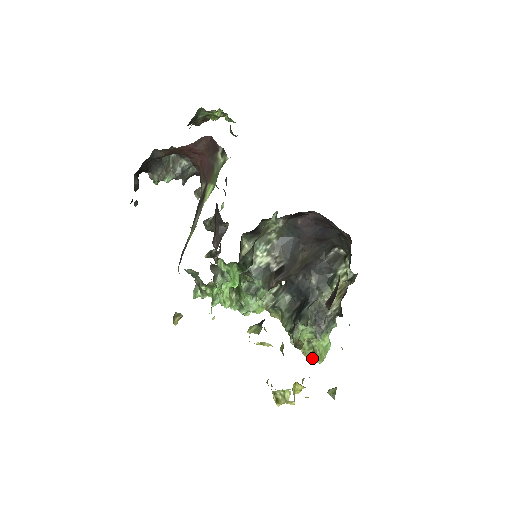
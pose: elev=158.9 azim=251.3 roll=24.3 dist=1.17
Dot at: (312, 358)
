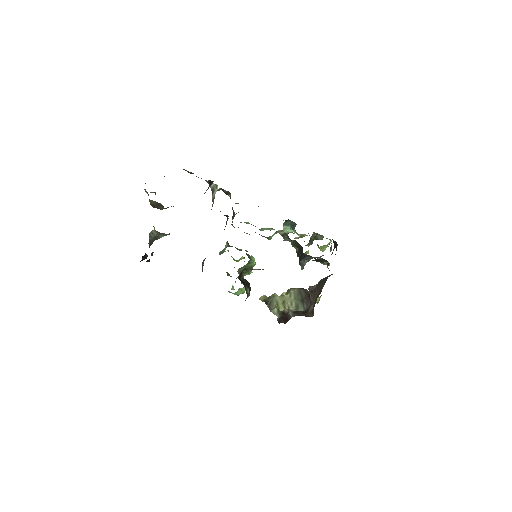
Dot at: (318, 247)
